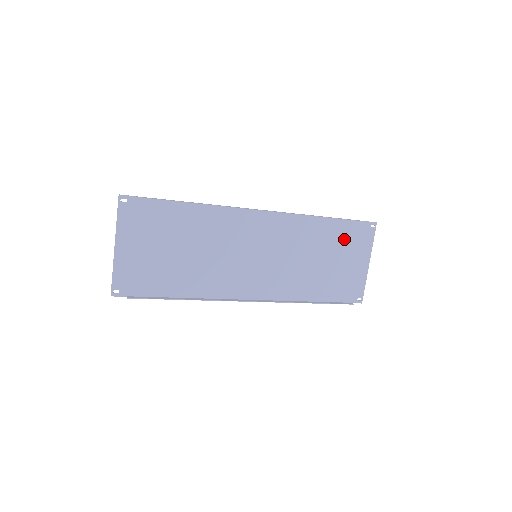
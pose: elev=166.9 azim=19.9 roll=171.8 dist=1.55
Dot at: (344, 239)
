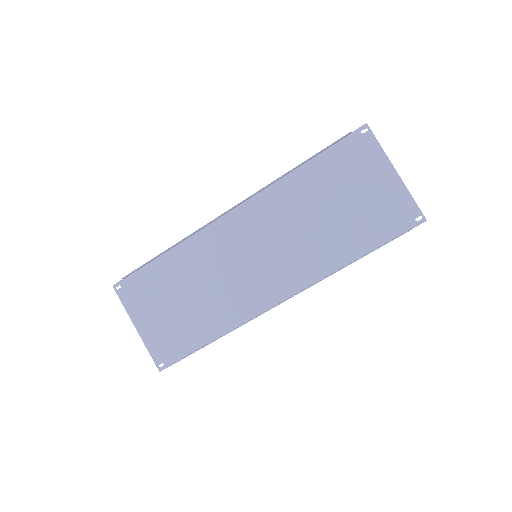
Dot at: (340, 171)
